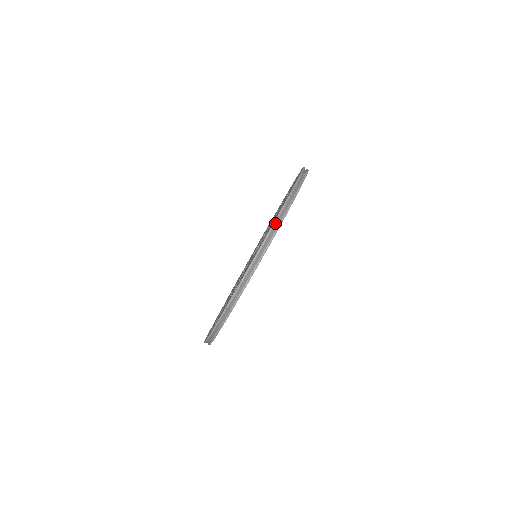
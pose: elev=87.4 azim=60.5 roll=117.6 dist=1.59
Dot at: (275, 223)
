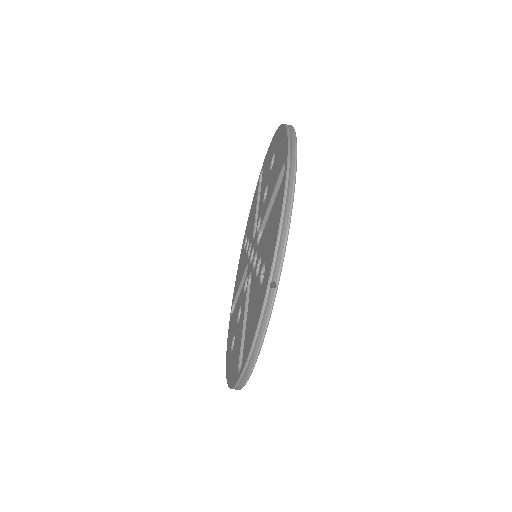
Dot at: (290, 155)
